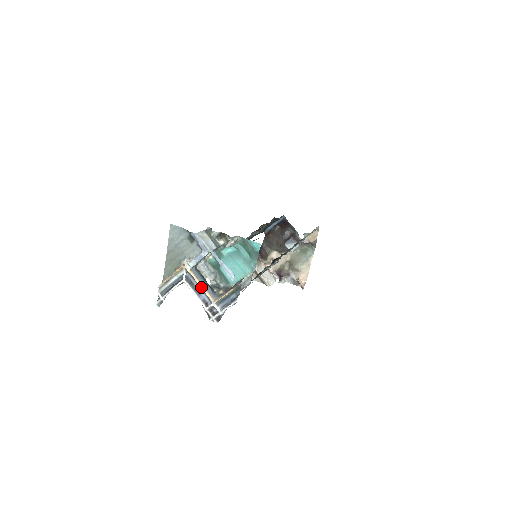
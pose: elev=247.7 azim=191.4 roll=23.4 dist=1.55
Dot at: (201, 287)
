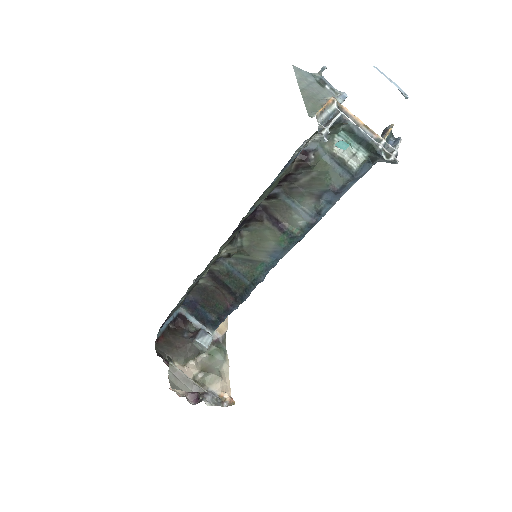
Dot at: occluded
